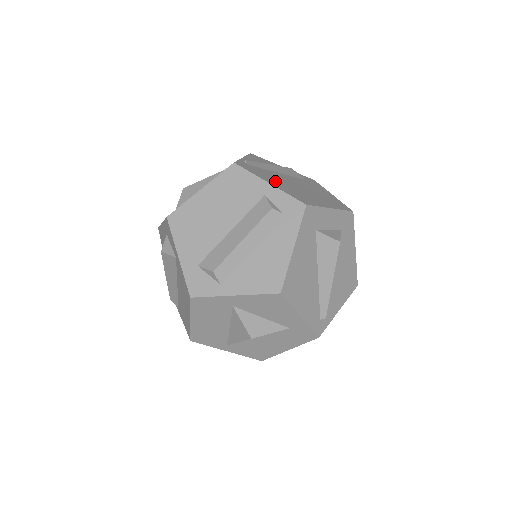
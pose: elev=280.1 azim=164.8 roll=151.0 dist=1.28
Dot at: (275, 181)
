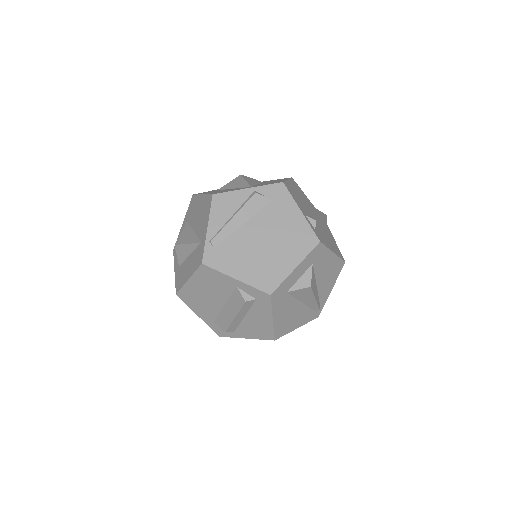
Dot at: (241, 263)
